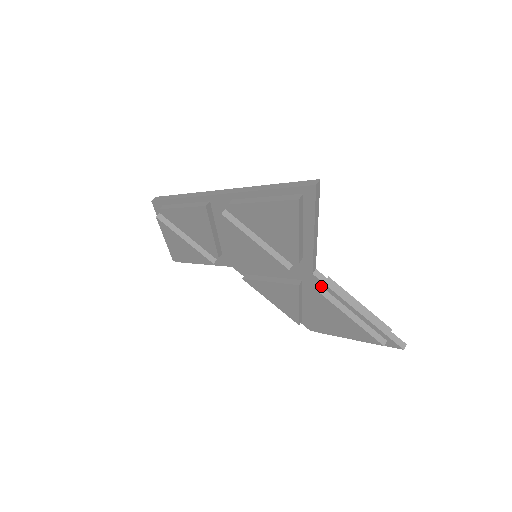
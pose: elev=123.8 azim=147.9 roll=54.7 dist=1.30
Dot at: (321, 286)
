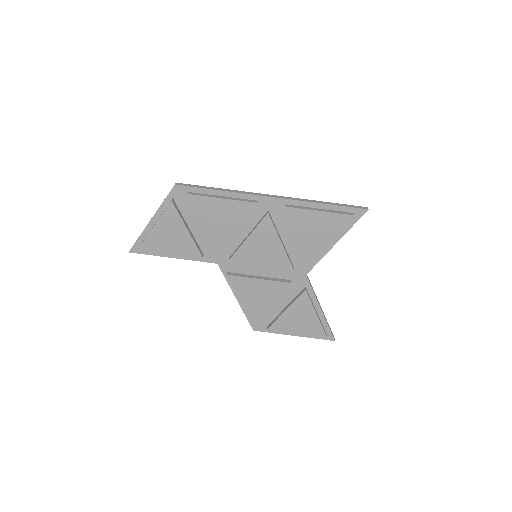
Dot at: (305, 286)
